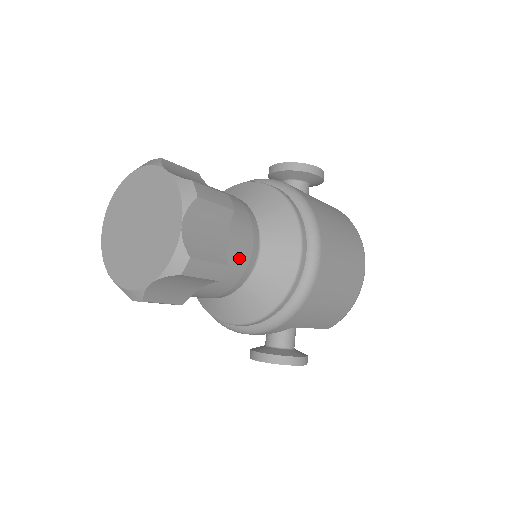
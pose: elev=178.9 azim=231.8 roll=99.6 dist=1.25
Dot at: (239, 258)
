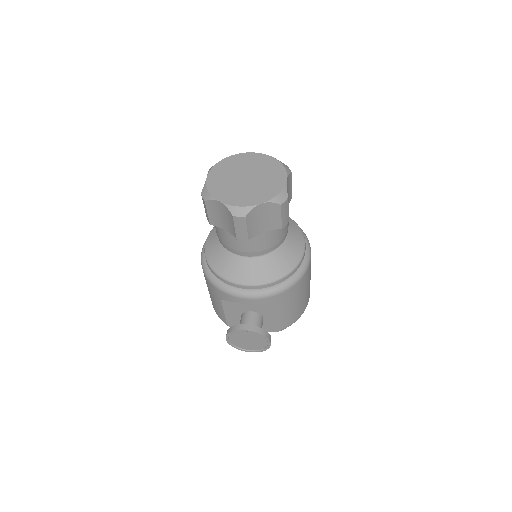
Dot at: (285, 227)
